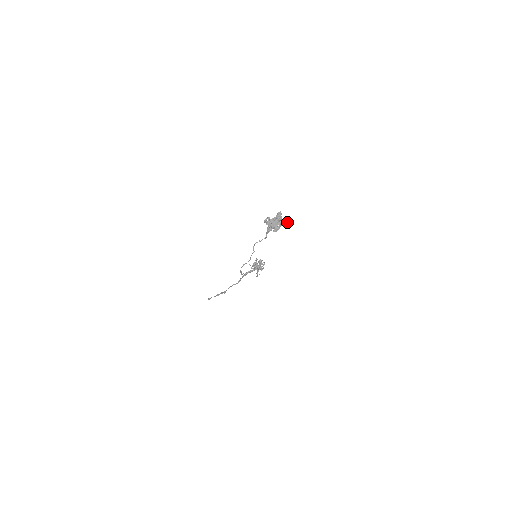
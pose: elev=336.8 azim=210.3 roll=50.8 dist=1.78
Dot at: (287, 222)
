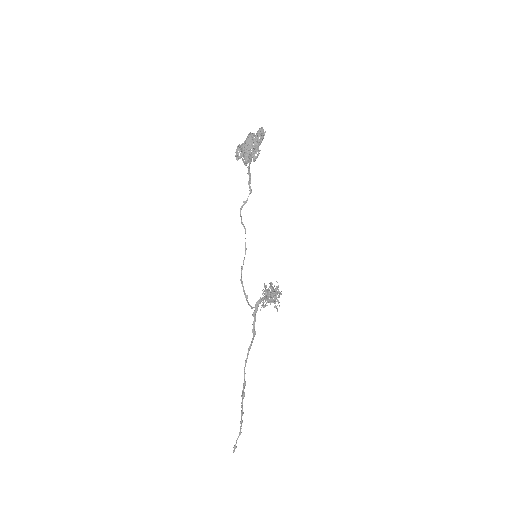
Dot at: (263, 132)
